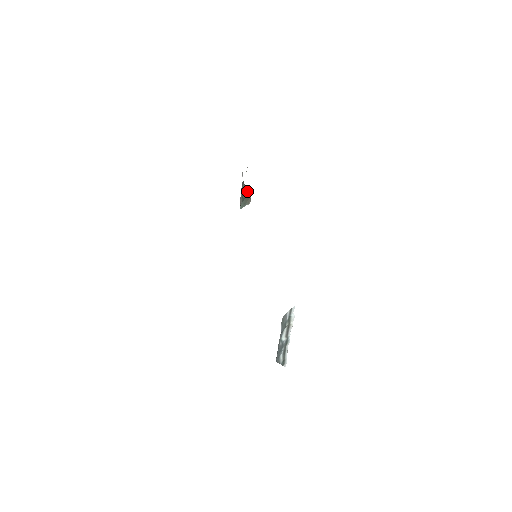
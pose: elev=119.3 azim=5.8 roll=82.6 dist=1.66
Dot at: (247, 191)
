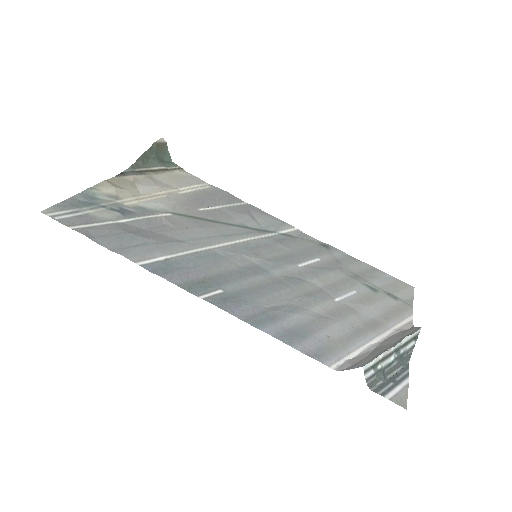
Dot at: (147, 152)
